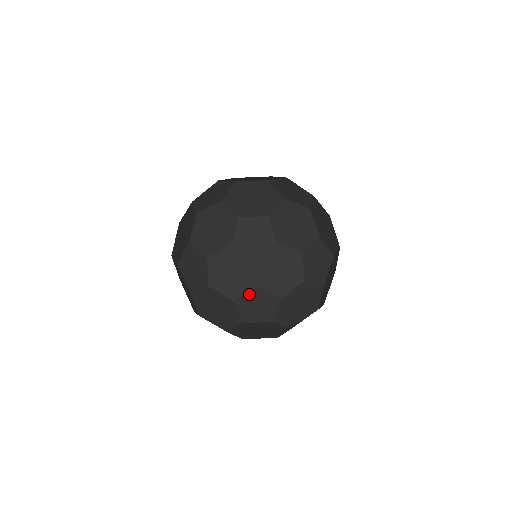
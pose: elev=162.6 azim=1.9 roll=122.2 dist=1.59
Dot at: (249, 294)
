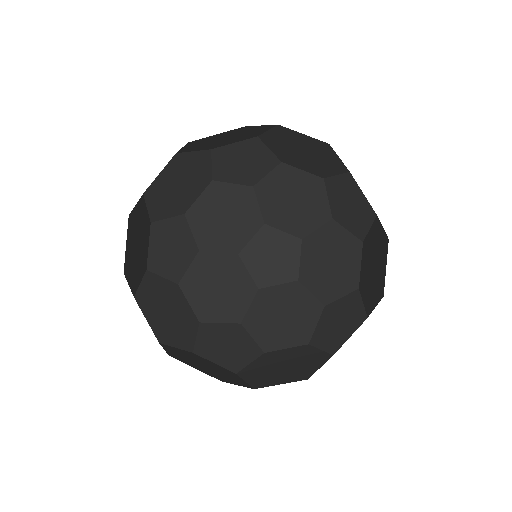
Dot at: (344, 299)
